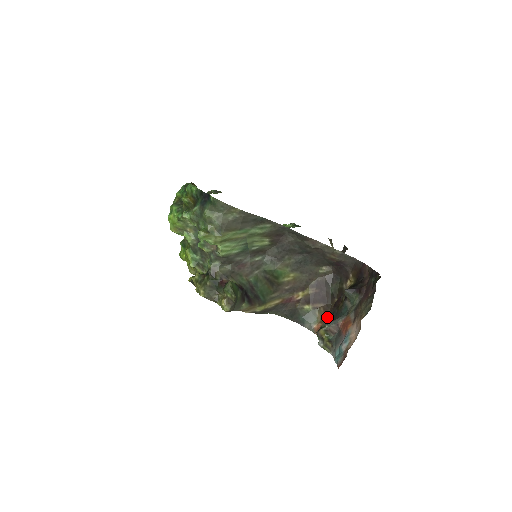
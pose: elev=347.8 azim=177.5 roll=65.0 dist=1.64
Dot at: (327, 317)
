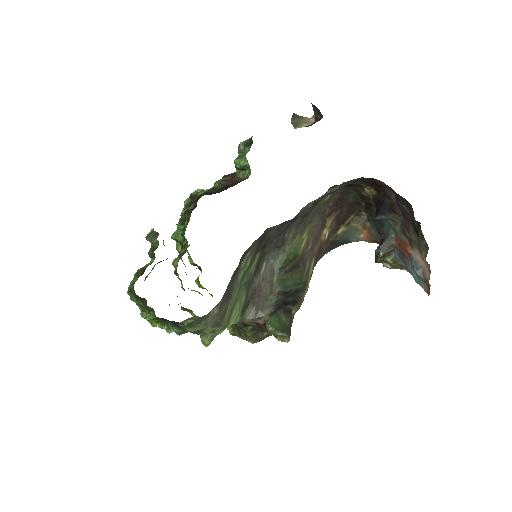
Dot at: (366, 219)
